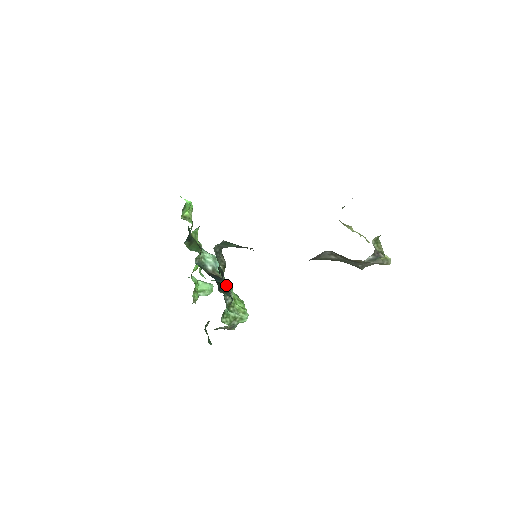
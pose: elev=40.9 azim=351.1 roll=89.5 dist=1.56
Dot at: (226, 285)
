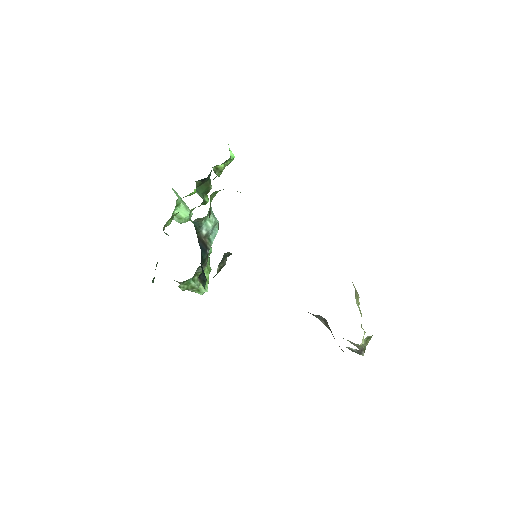
Dot at: (207, 257)
